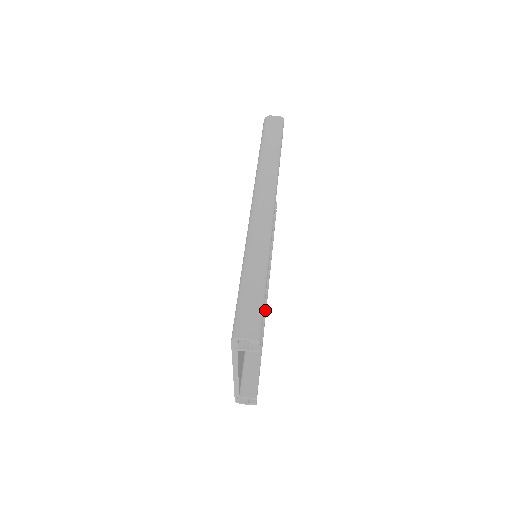
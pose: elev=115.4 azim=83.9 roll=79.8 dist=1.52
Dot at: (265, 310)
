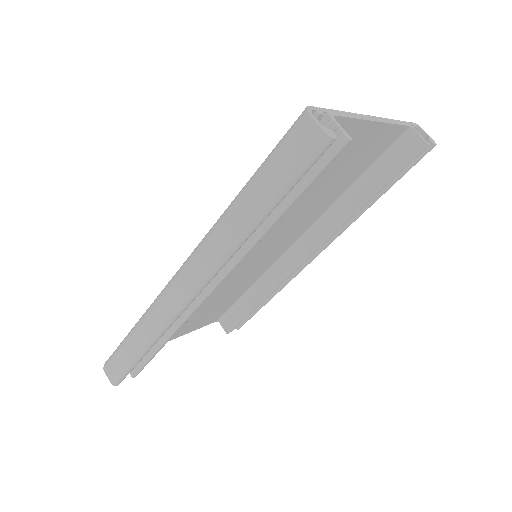
Dot at: (284, 279)
